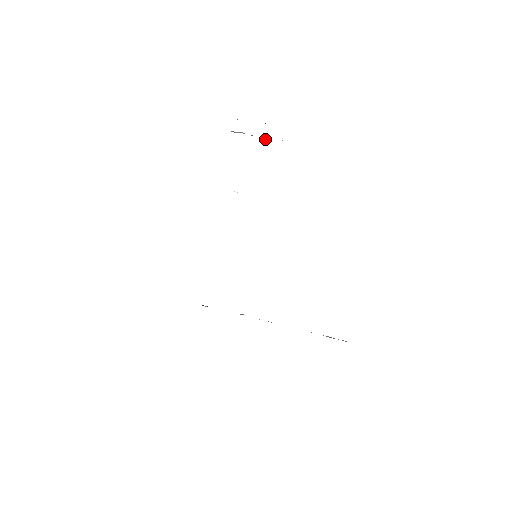
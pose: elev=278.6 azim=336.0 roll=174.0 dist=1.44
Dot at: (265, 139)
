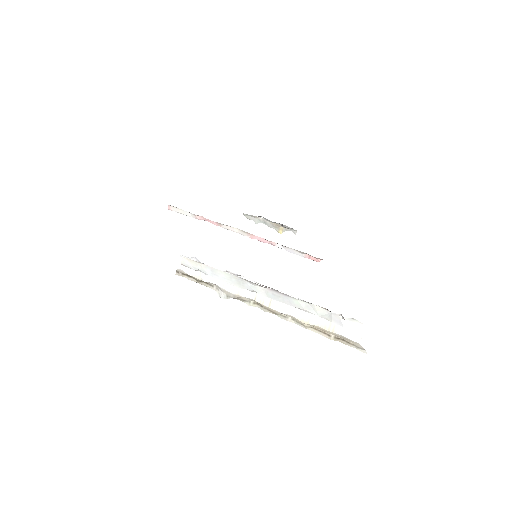
Dot at: (279, 232)
